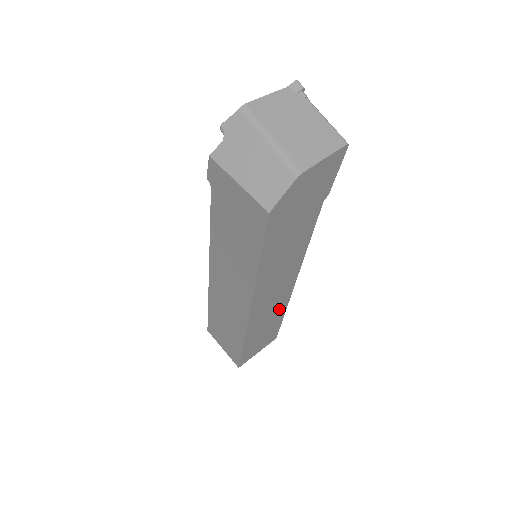
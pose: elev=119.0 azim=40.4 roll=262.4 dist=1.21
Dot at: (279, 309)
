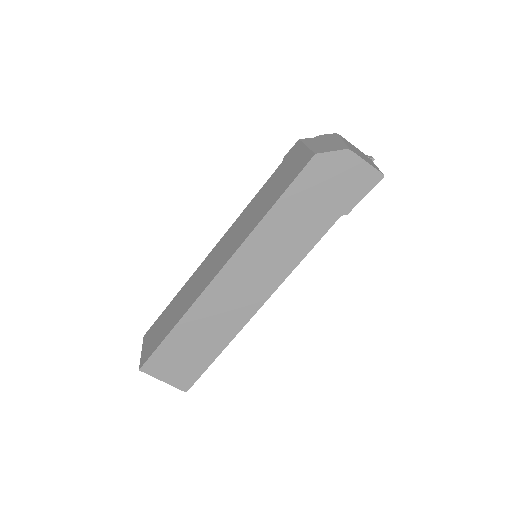
Dot at: (227, 328)
